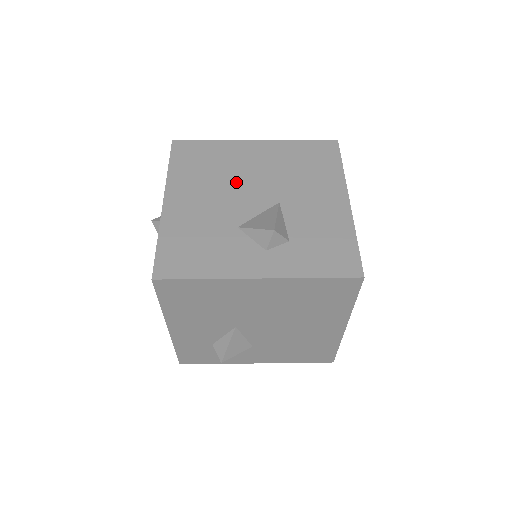
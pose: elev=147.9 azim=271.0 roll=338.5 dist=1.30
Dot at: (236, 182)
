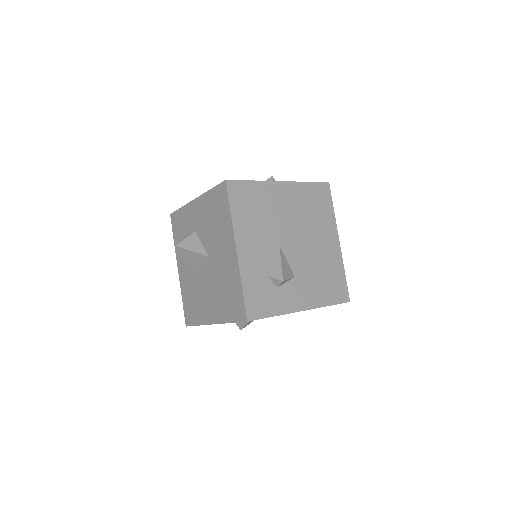
Dot at: occluded
